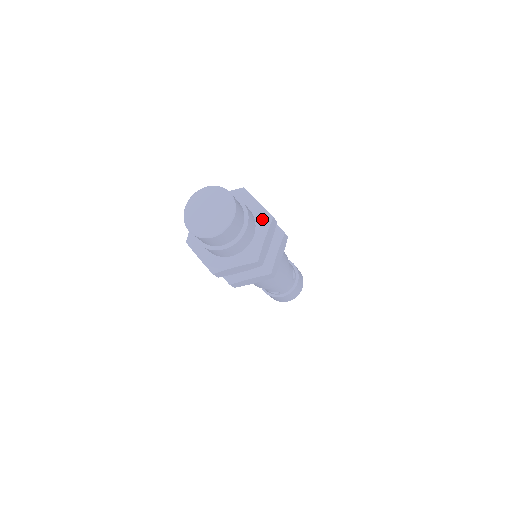
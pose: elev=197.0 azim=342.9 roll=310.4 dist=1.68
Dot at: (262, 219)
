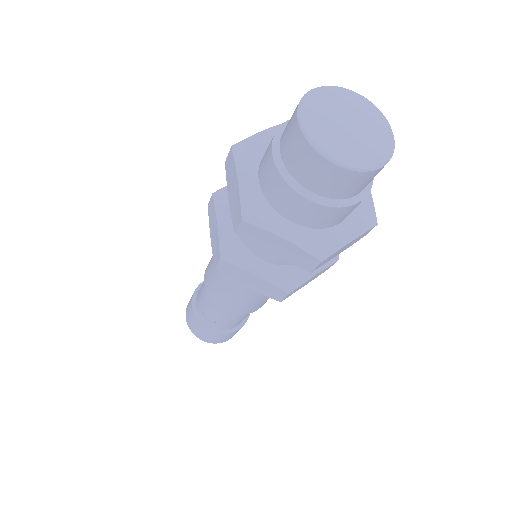
Dot at: (363, 213)
